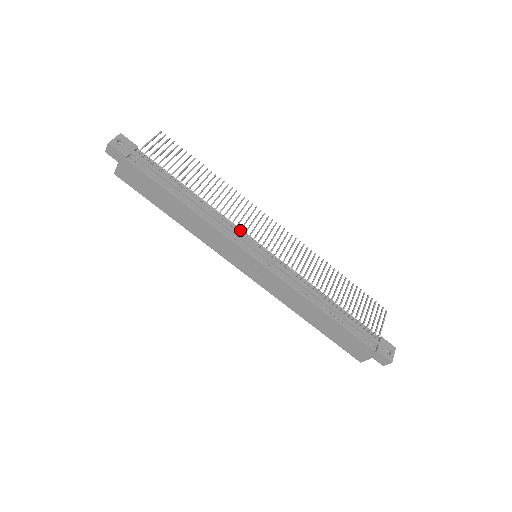
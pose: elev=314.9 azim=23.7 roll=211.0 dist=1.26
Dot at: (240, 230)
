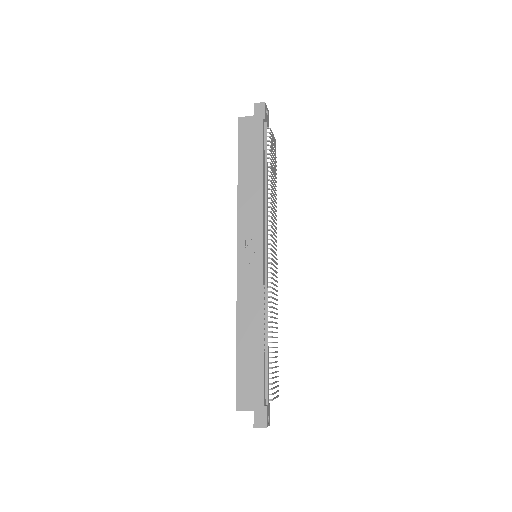
Dot at: (269, 229)
